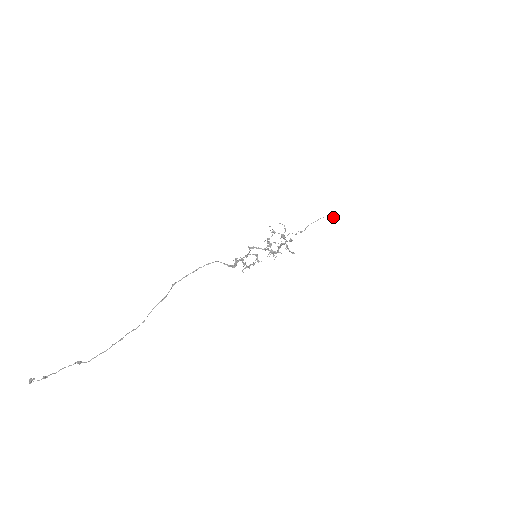
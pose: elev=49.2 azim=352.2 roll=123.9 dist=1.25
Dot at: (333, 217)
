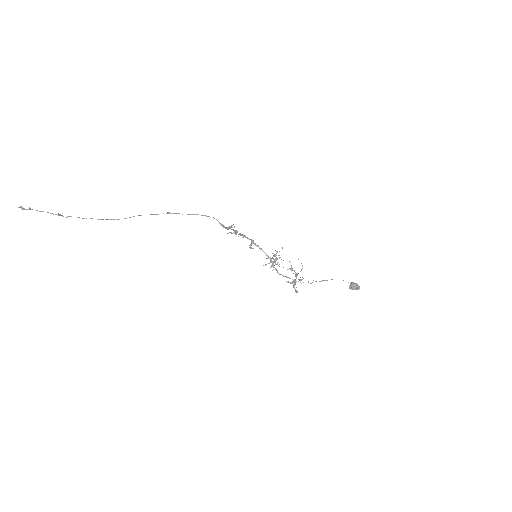
Dot at: (353, 284)
